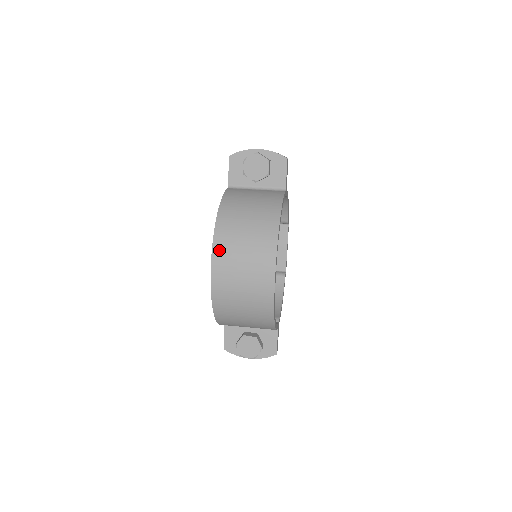
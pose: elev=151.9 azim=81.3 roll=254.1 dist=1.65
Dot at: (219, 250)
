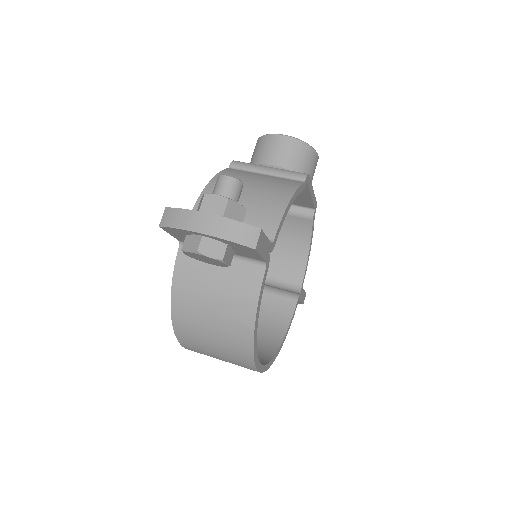
Dot at: (188, 347)
